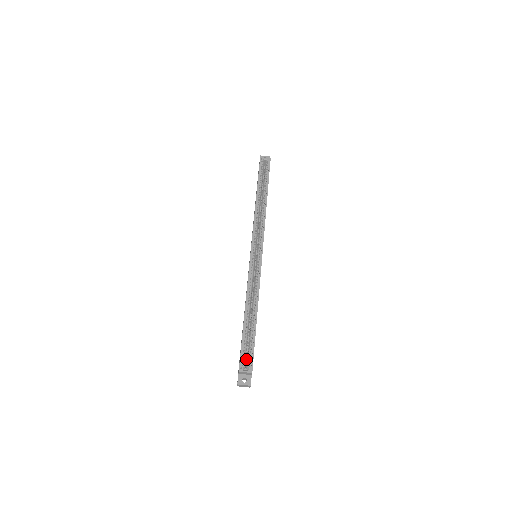
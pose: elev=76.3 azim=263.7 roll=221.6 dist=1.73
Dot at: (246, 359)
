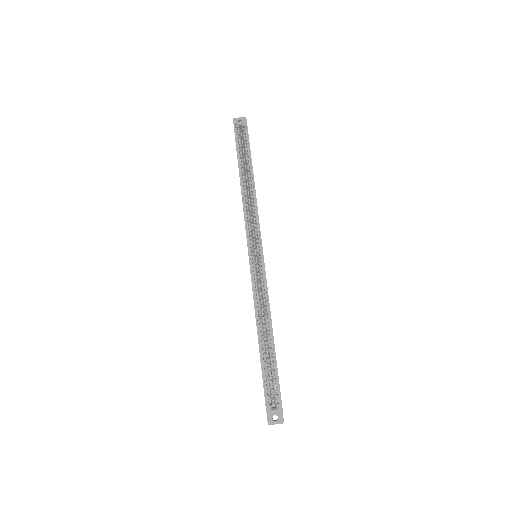
Dot at: (272, 391)
